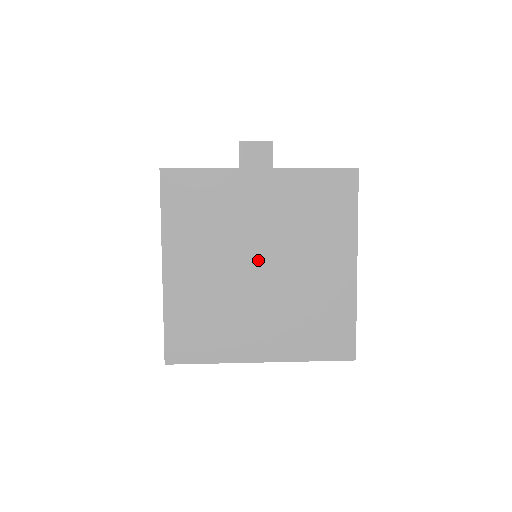
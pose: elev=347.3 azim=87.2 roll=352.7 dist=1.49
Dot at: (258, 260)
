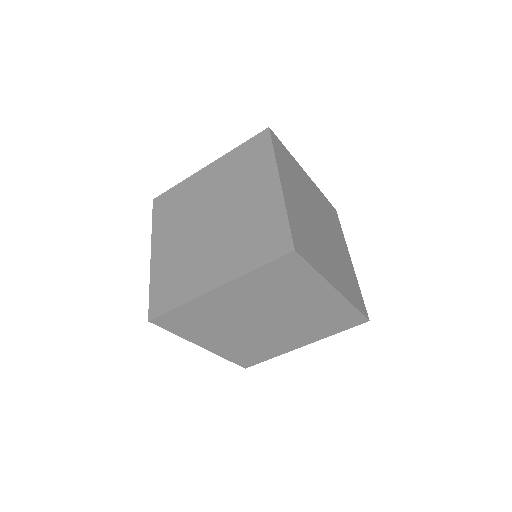
Dot at: (209, 217)
